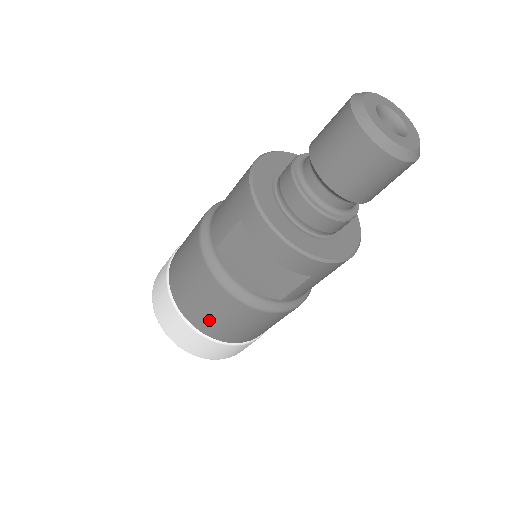
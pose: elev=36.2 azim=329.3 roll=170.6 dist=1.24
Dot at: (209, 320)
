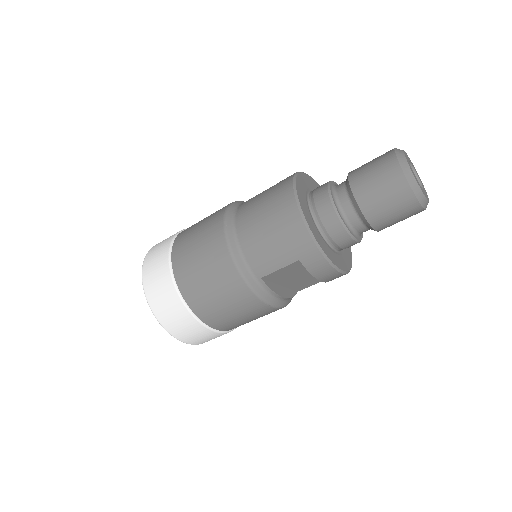
Dot at: (238, 324)
